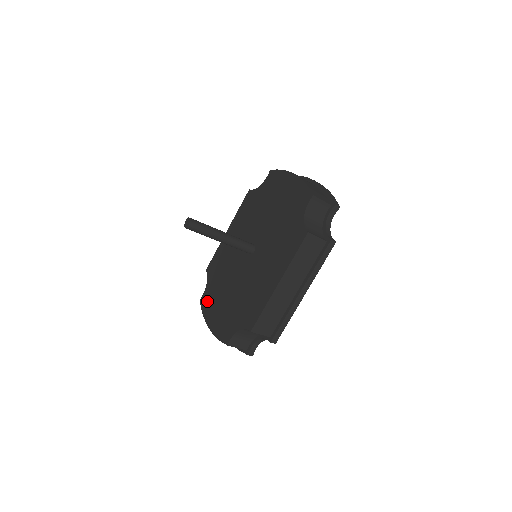
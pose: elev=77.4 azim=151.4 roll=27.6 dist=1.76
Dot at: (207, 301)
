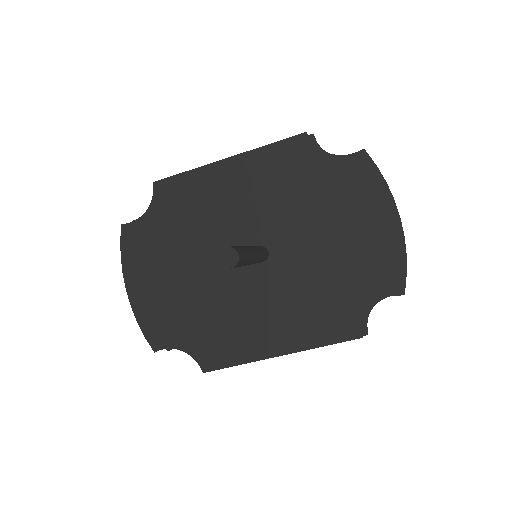
Dot at: (138, 244)
